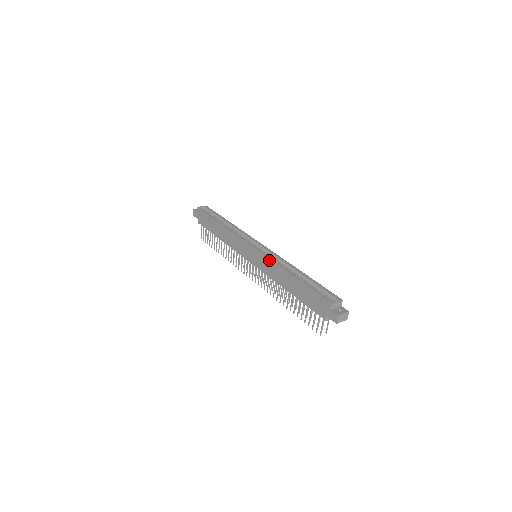
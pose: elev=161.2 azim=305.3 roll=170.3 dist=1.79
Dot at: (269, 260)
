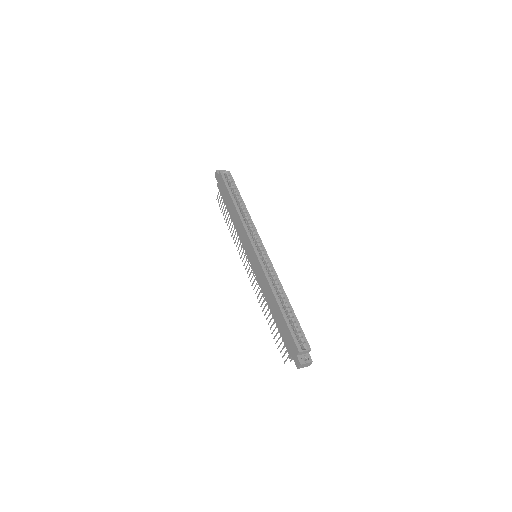
Dot at: (263, 273)
